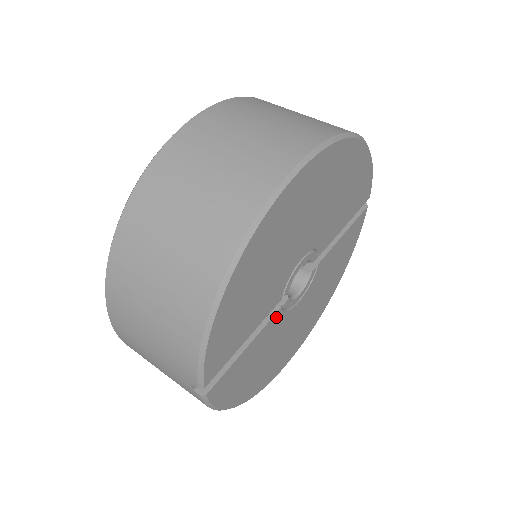
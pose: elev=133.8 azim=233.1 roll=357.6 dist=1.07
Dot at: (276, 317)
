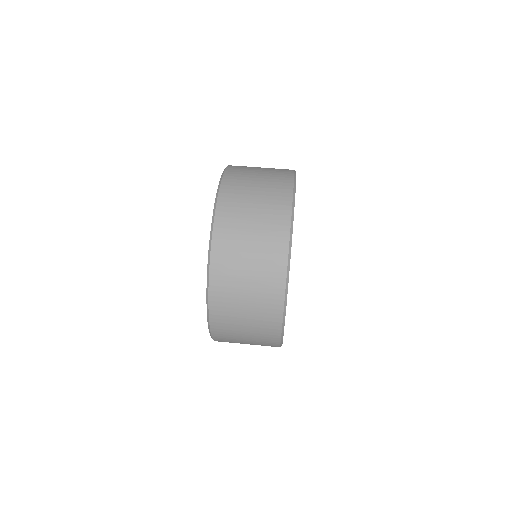
Dot at: occluded
